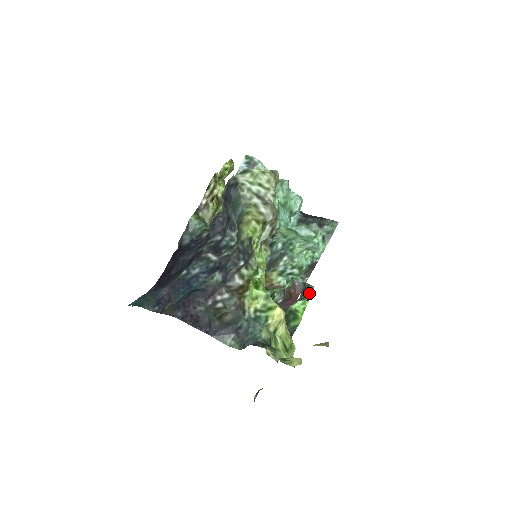
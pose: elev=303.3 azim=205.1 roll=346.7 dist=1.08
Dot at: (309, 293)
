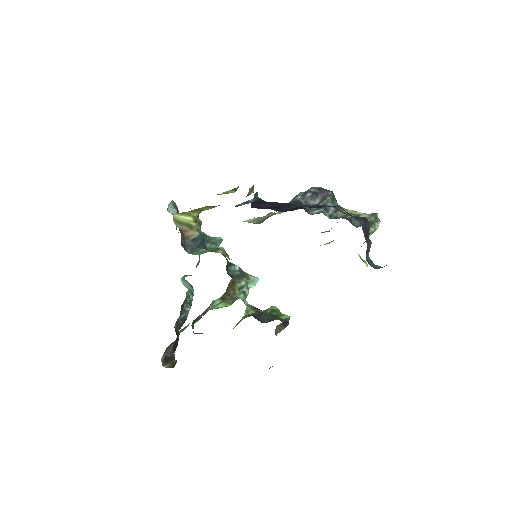
Dot at: occluded
